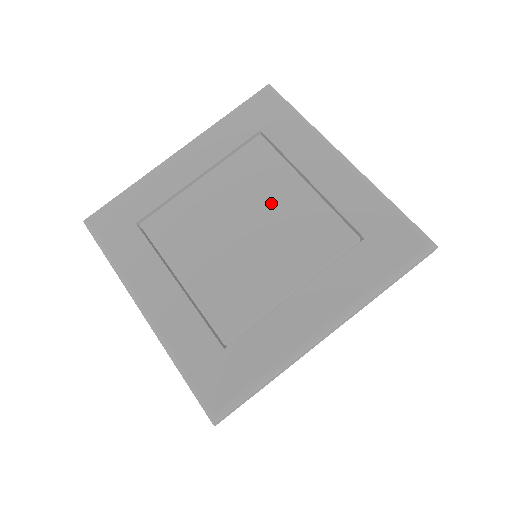
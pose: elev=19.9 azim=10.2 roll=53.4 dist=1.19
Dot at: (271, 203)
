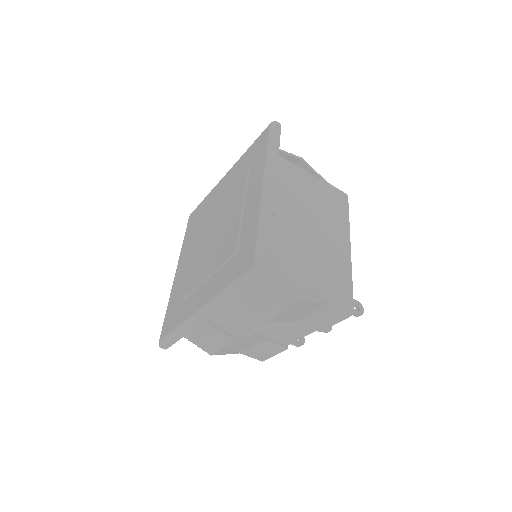
Dot at: (215, 216)
